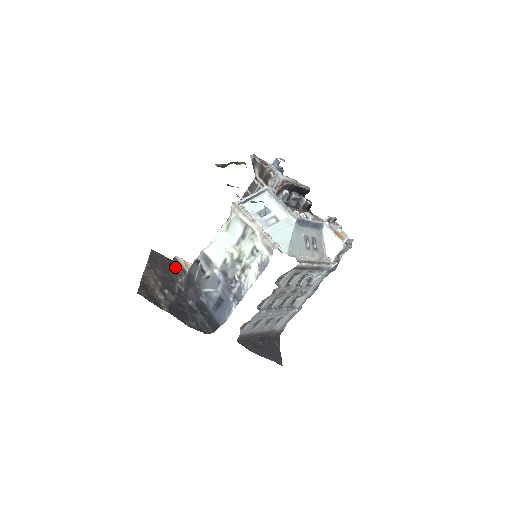
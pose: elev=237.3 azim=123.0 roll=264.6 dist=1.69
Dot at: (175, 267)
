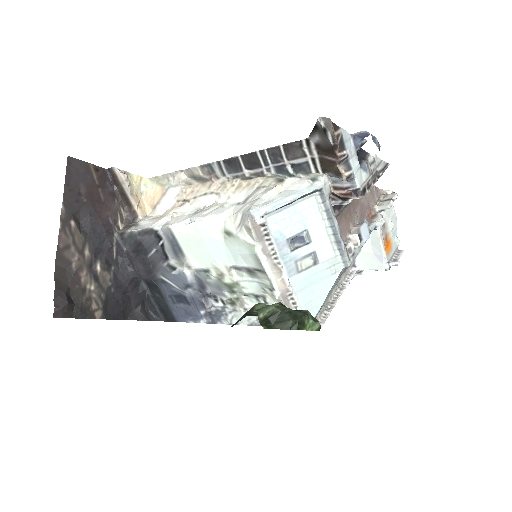
Dot at: (111, 187)
